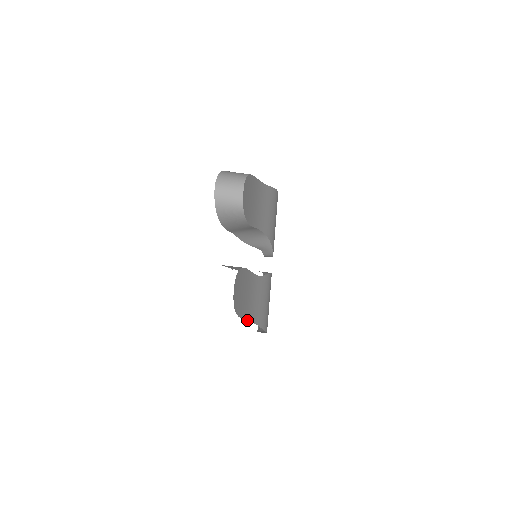
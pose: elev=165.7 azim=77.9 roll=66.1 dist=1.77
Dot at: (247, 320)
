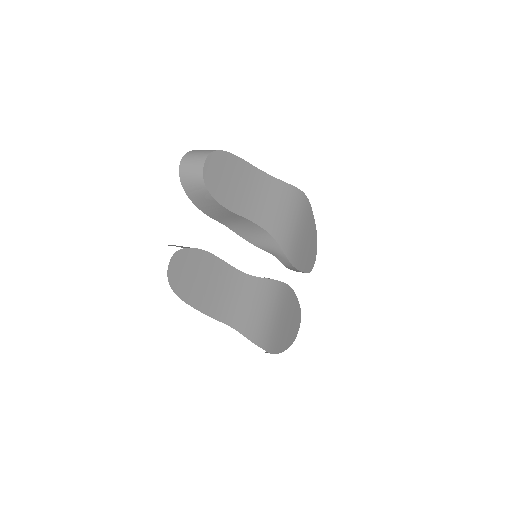
Dot at: (211, 316)
